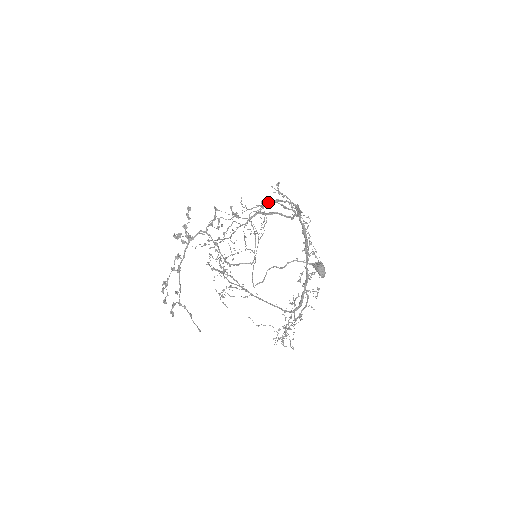
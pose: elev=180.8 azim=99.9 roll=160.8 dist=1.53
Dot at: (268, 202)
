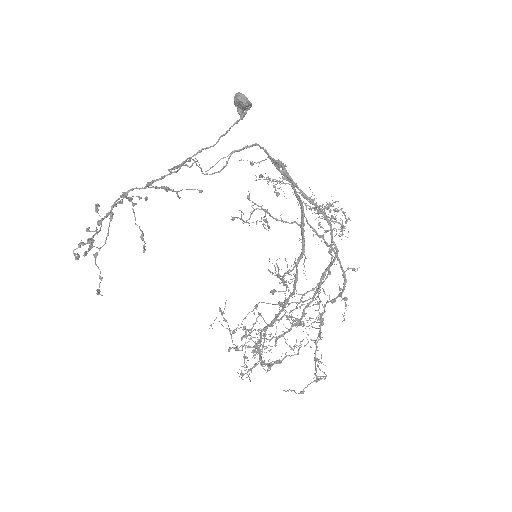
Dot at: (228, 160)
